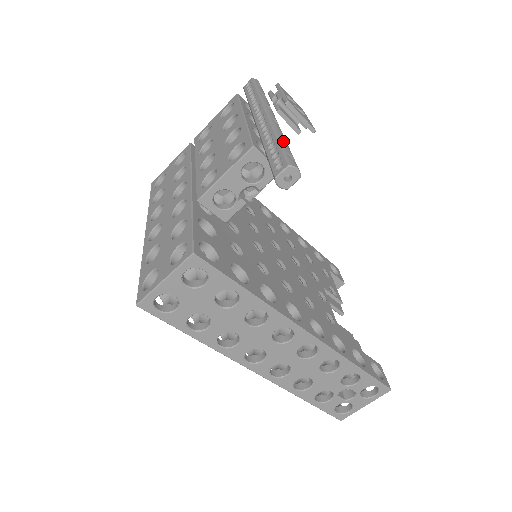
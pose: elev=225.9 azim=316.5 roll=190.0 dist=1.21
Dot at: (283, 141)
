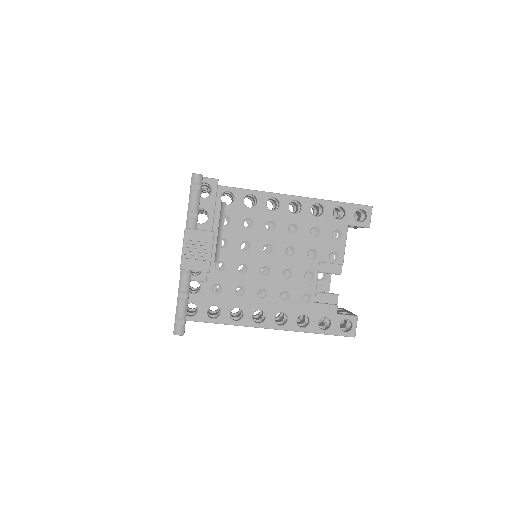
Dot at: (180, 302)
